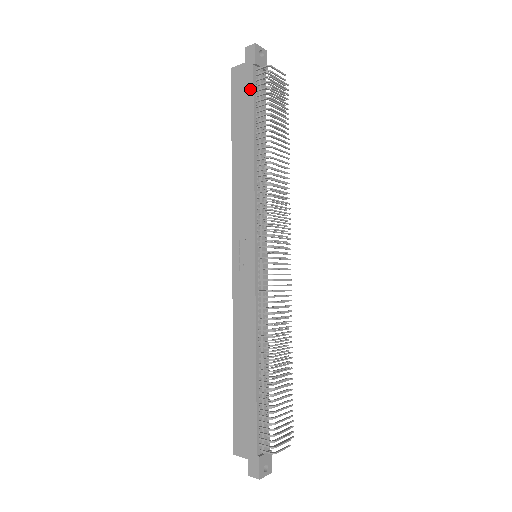
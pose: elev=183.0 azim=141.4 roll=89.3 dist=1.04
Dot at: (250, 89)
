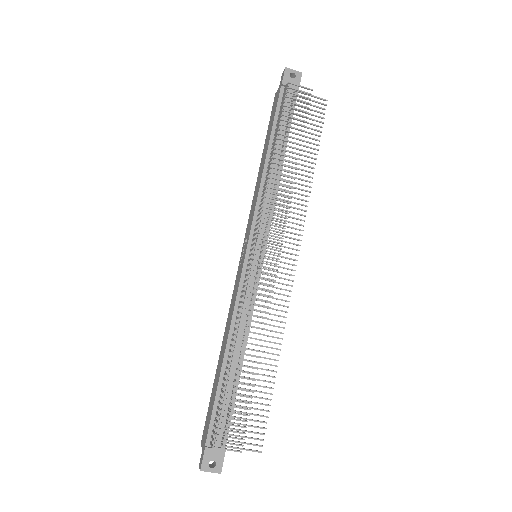
Dot at: (276, 107)
